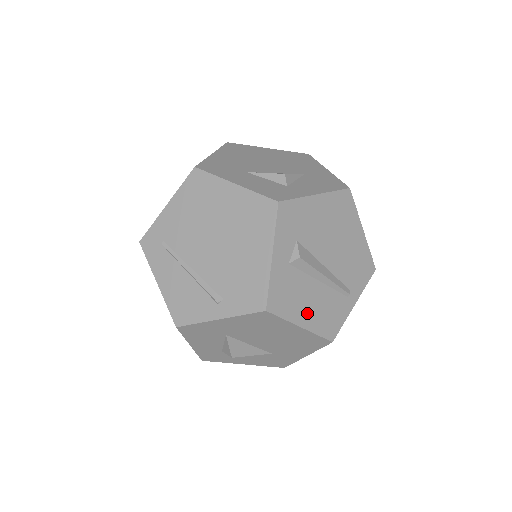
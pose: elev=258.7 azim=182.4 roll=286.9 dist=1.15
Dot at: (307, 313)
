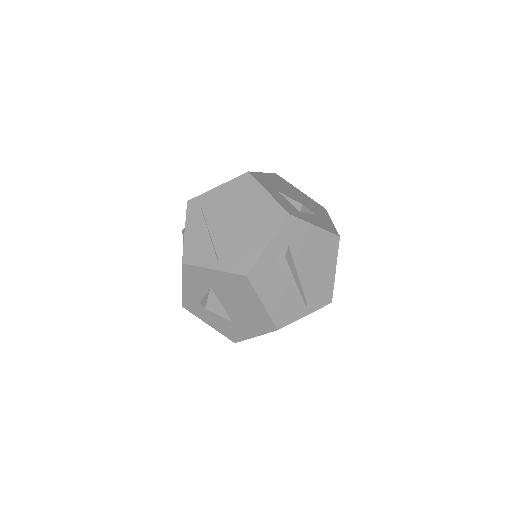
Dot at: (271, 297)
